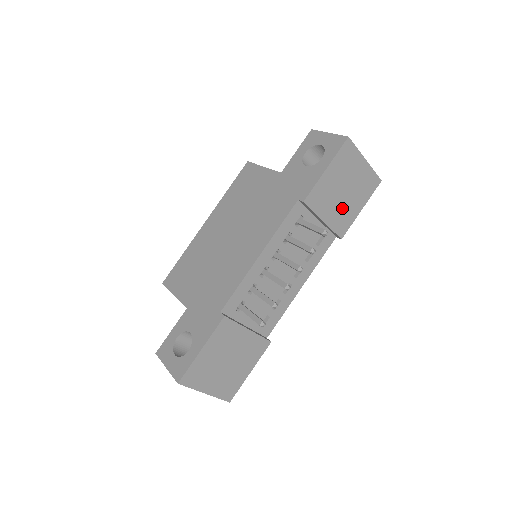
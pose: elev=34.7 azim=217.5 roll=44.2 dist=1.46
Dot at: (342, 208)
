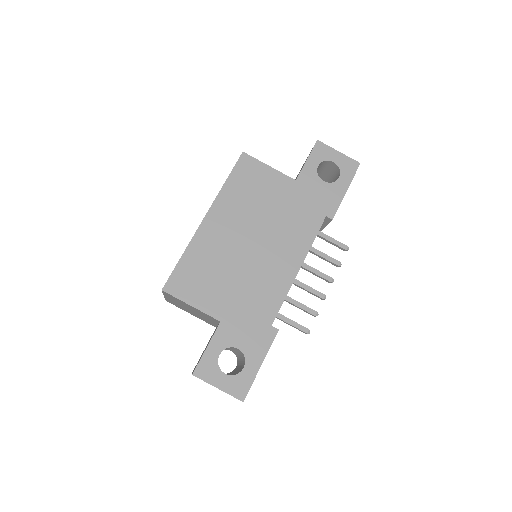
Dot at: occluded
